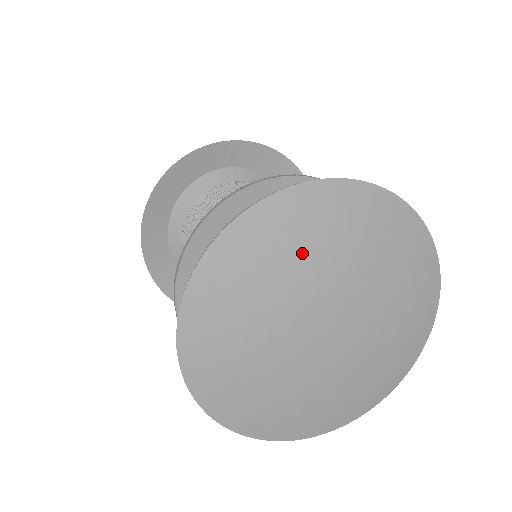
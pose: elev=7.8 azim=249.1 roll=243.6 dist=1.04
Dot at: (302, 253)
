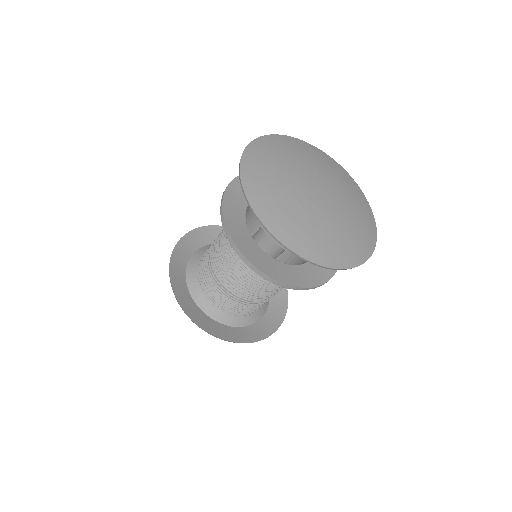
Dot at: (292, 154)
